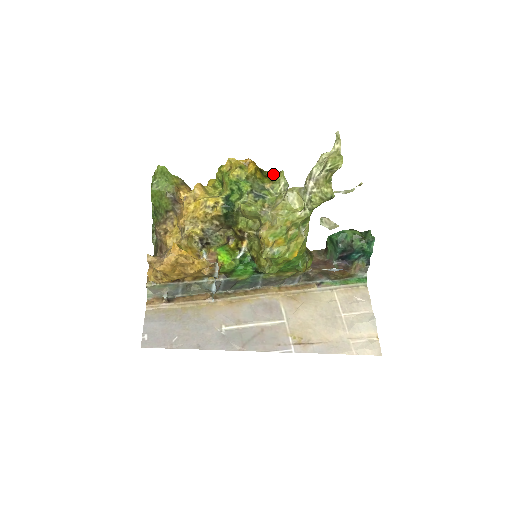
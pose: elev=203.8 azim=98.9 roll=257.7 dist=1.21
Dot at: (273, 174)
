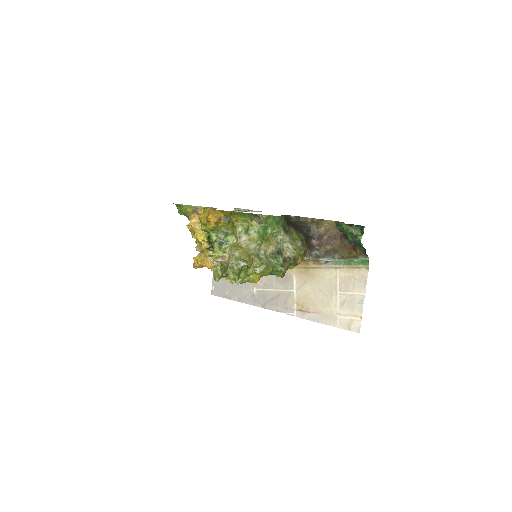
Dot at: (234, 221)
